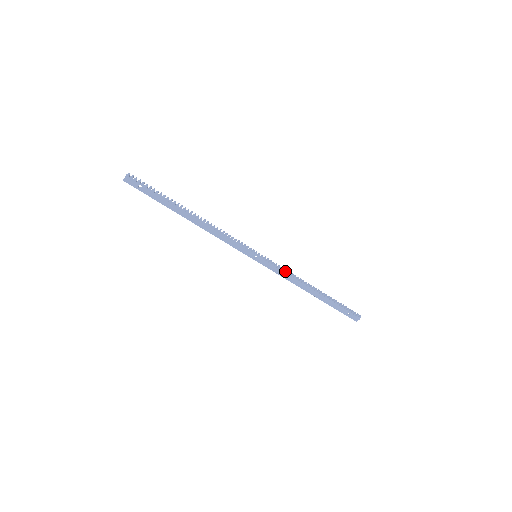
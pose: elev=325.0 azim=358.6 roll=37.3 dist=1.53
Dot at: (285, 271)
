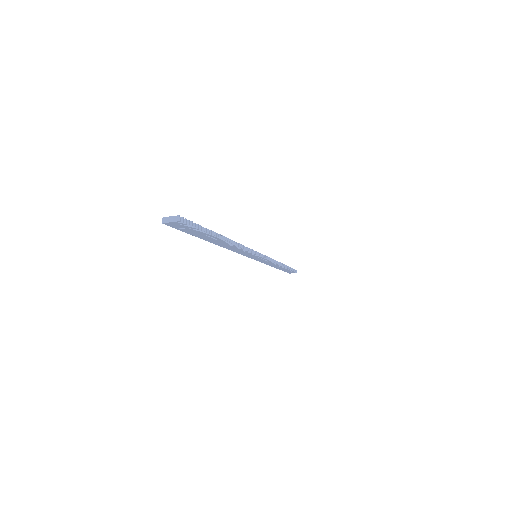
Dot at: occluded
